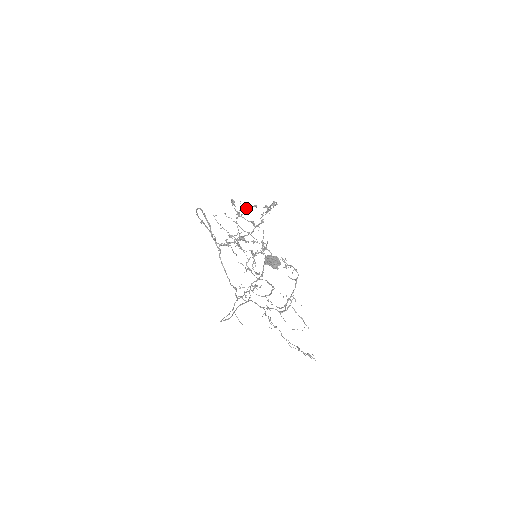
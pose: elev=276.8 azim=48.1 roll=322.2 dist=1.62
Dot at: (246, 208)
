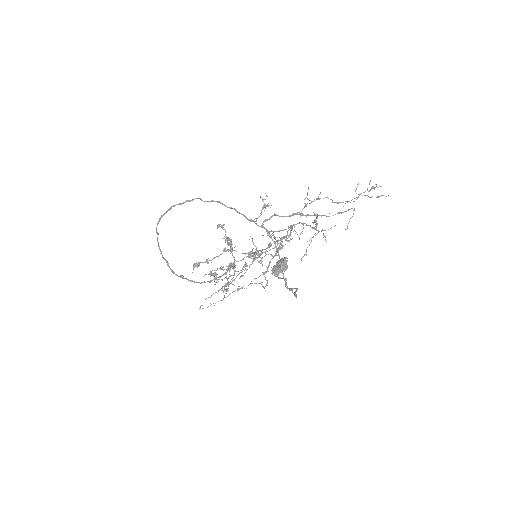
Dot at: occluded
